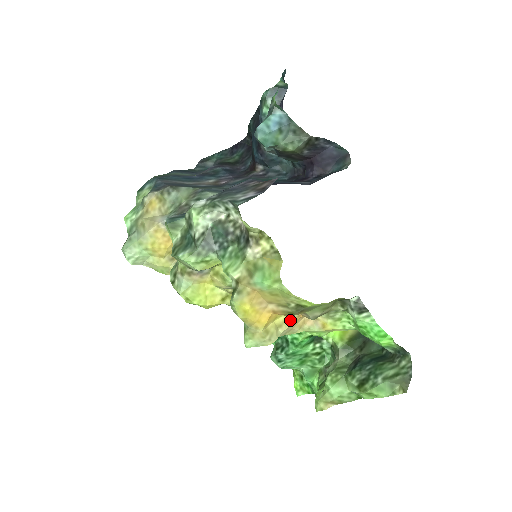
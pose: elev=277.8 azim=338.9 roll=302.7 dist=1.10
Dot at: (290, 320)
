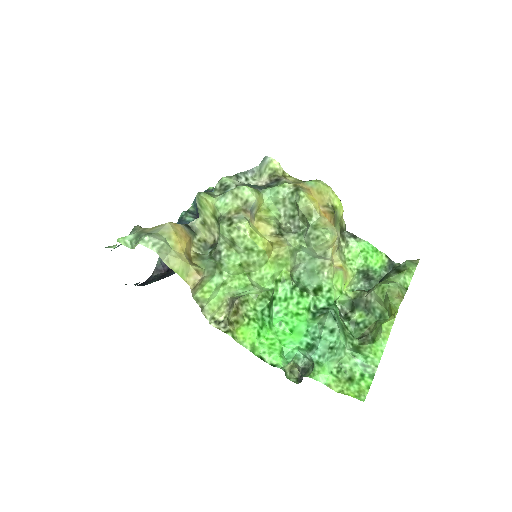
Dot at: occluded
